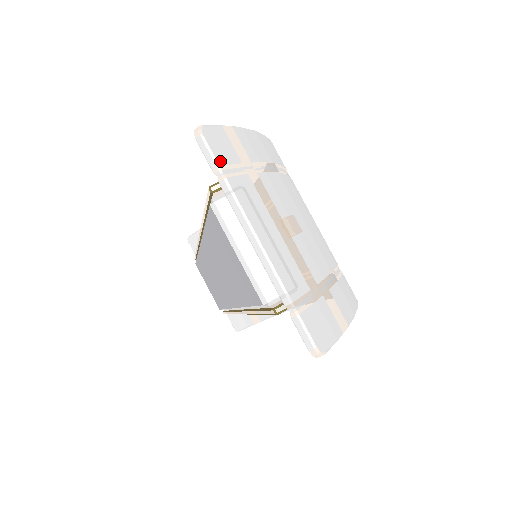
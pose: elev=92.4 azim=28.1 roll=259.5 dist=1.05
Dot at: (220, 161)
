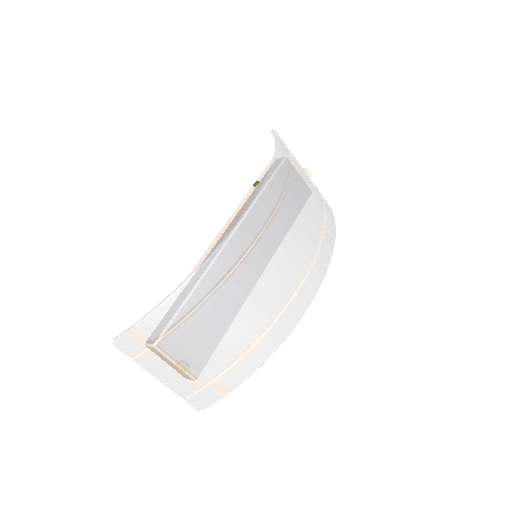
Dot at: (129, 354)
